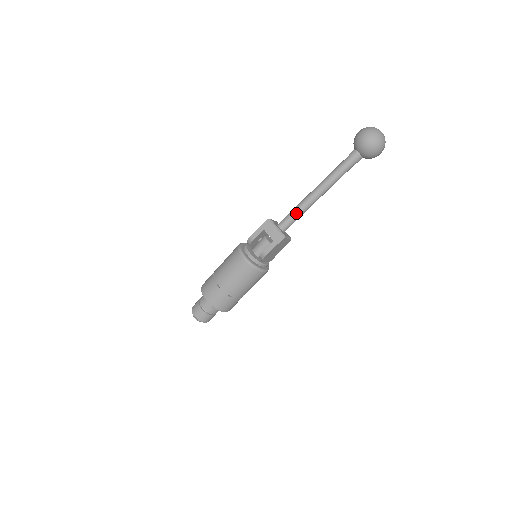
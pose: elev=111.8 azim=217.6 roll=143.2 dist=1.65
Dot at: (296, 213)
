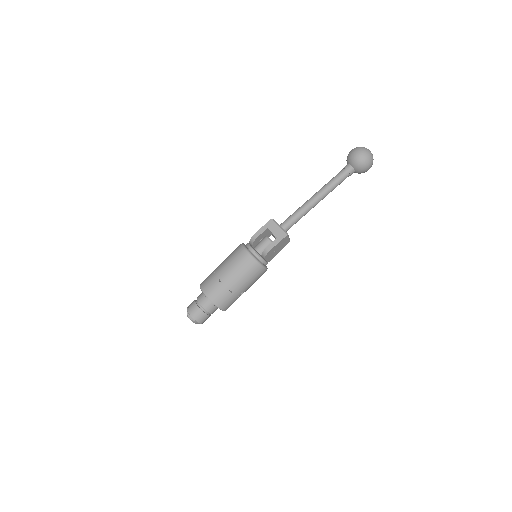
Dot at: (297, 215)
